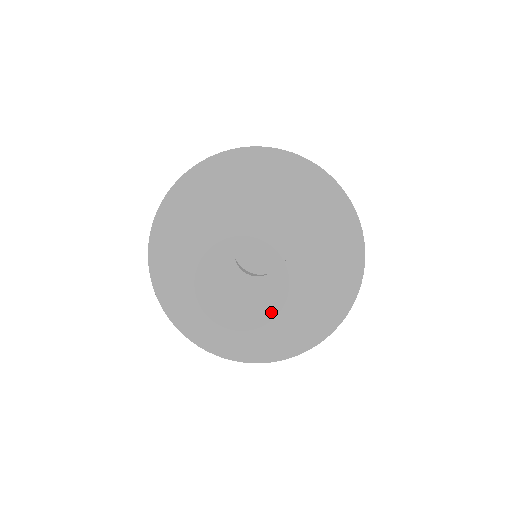
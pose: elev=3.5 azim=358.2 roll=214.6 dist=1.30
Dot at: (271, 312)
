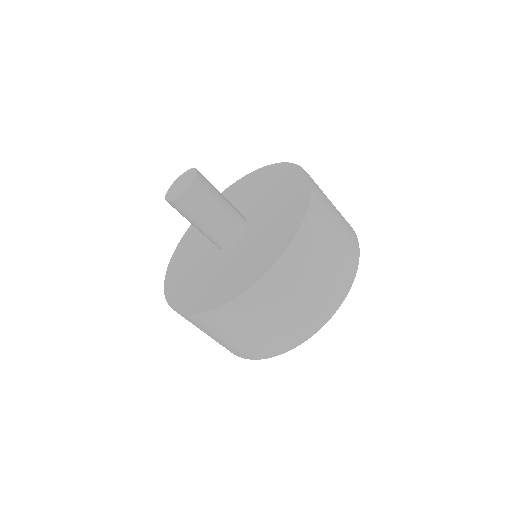
Dot at: (210, 276)
